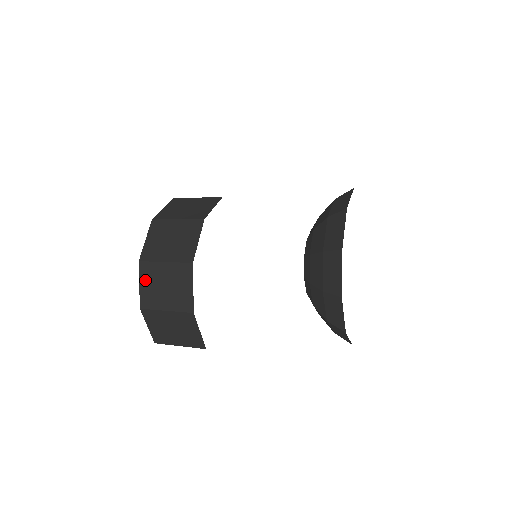
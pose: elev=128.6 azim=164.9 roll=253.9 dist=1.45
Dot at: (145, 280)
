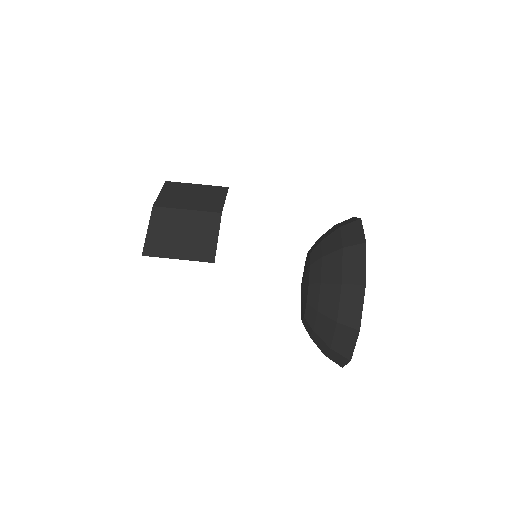
Dot at: (168, 191)
